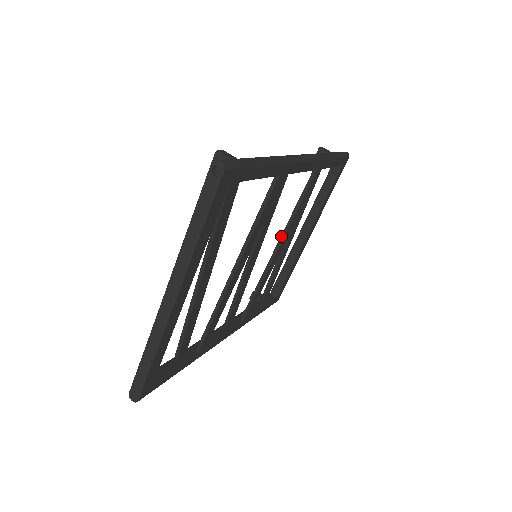
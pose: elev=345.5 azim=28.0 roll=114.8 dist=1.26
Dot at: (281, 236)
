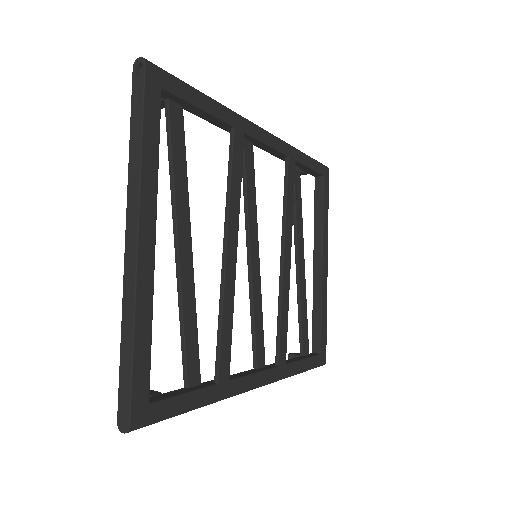
Dot at: (281, 240)
